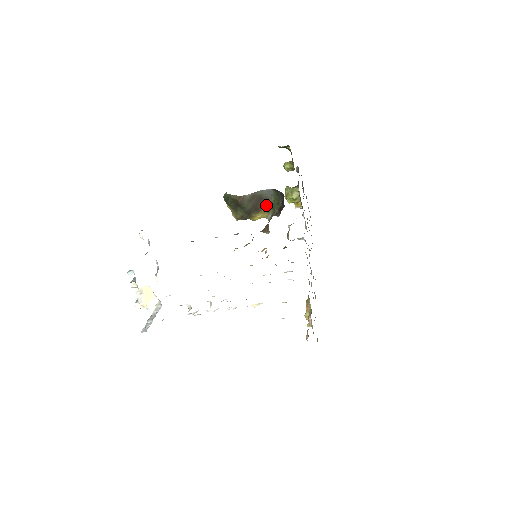
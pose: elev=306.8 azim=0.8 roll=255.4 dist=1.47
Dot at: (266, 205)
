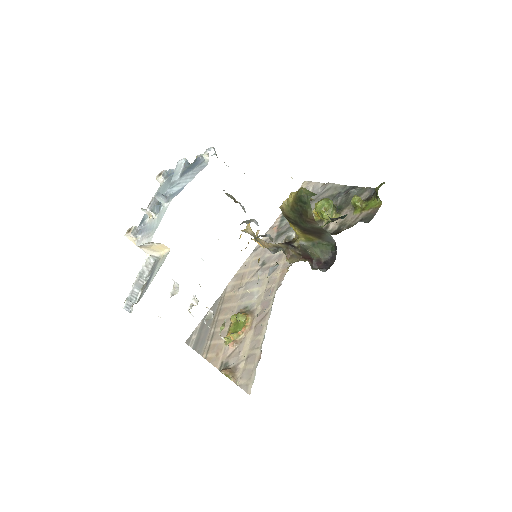
Dot at: (314, 237)
